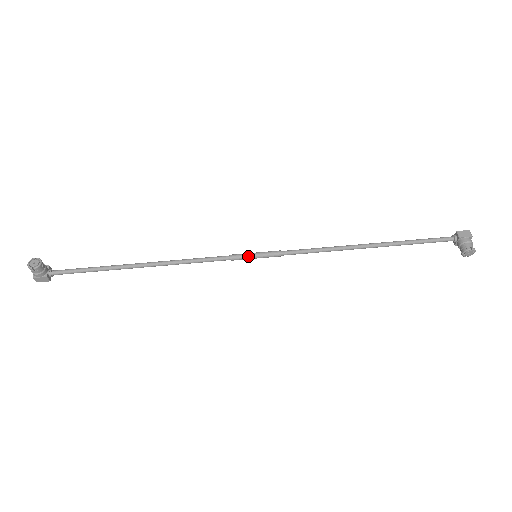
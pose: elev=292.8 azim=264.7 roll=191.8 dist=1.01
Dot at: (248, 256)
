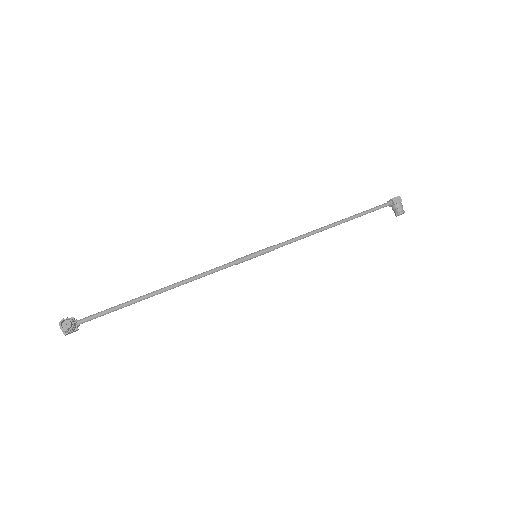
Dot at: (250, 258)
